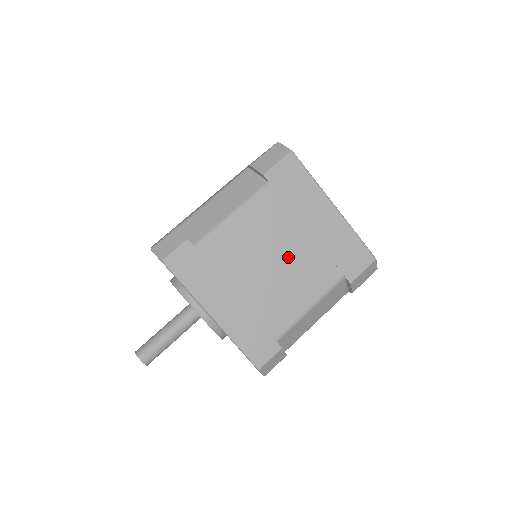
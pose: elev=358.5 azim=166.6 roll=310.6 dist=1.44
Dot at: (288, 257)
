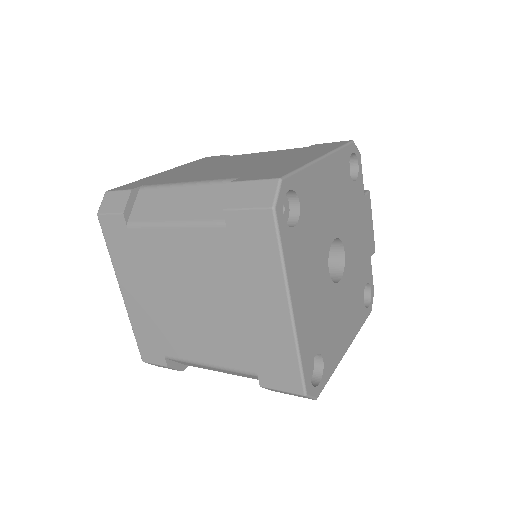
Dot at: (209, 308)
